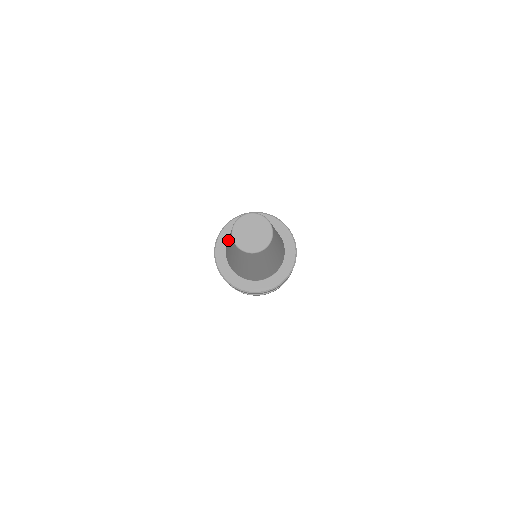
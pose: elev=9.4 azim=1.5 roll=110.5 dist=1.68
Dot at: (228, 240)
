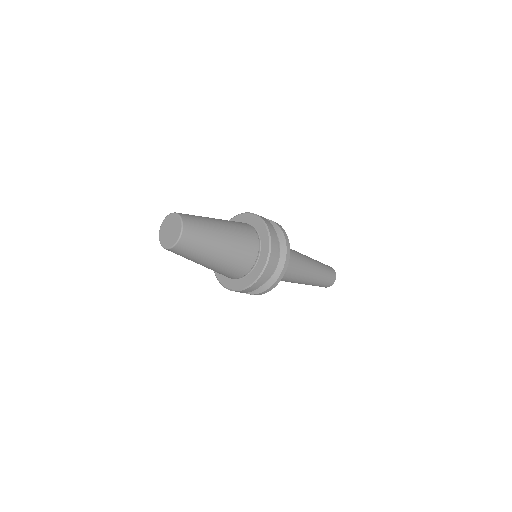
Dot at: occluded
